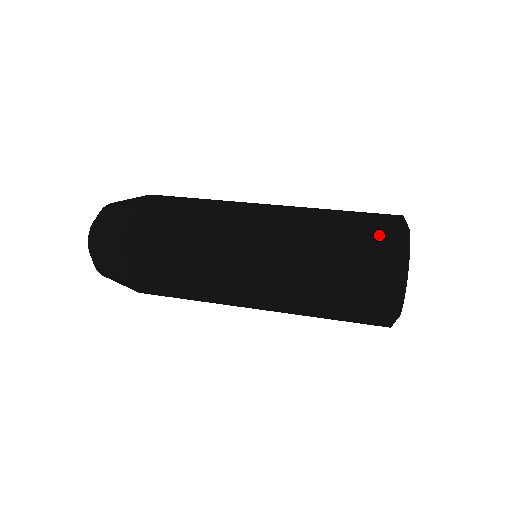
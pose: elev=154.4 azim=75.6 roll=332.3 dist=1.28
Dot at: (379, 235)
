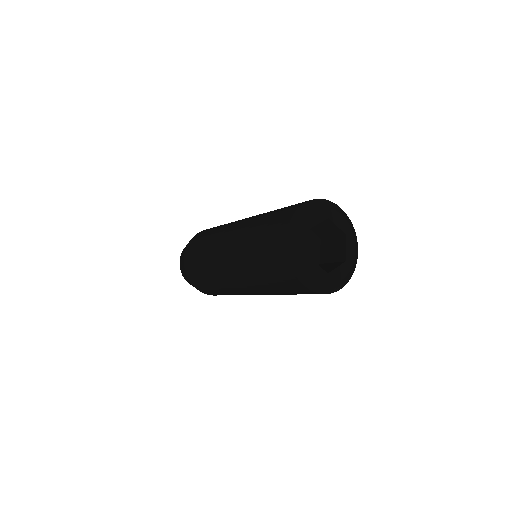
Dot at: (281, 218)
